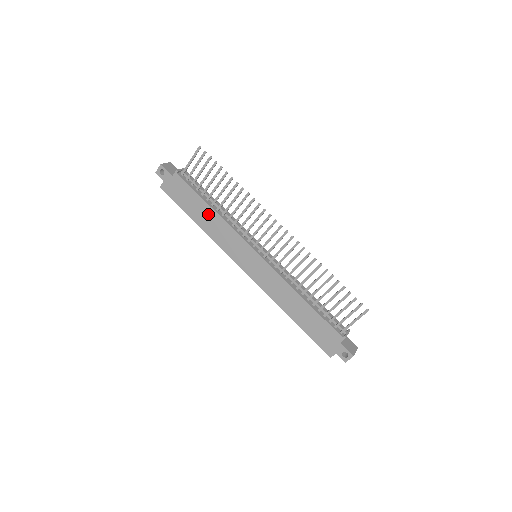
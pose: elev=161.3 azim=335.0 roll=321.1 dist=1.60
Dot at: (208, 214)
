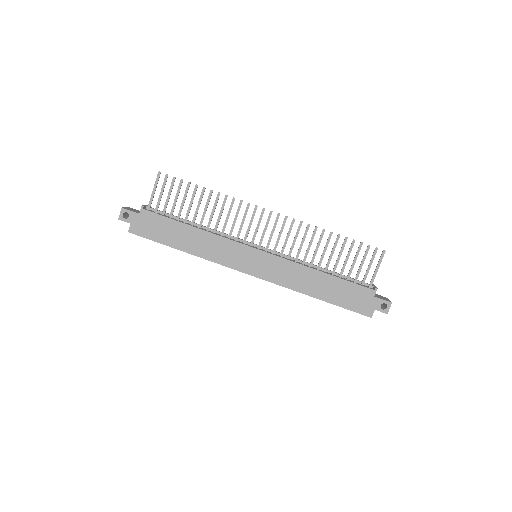
Dot at: (192, 235)
